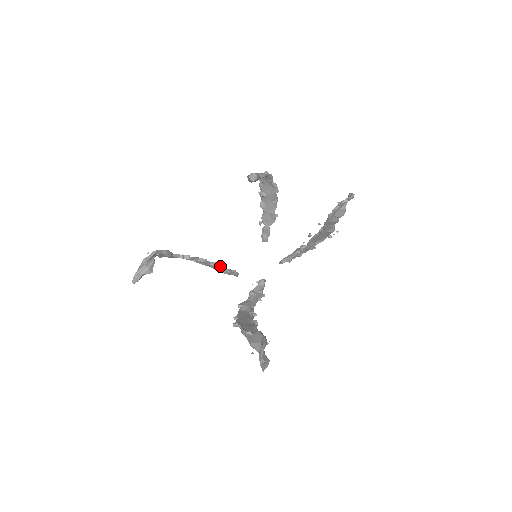
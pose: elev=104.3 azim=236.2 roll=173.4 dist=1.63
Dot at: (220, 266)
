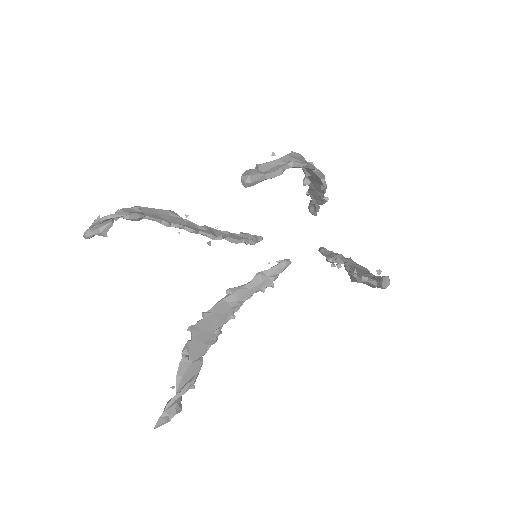
Dot at: (210, 245)
